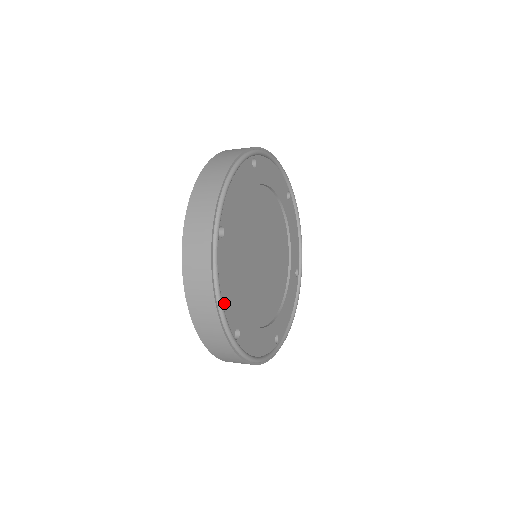
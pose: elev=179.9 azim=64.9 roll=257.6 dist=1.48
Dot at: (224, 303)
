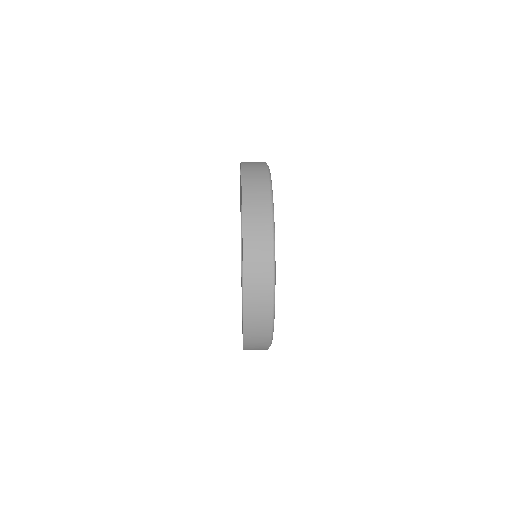
Dot at: occluded
